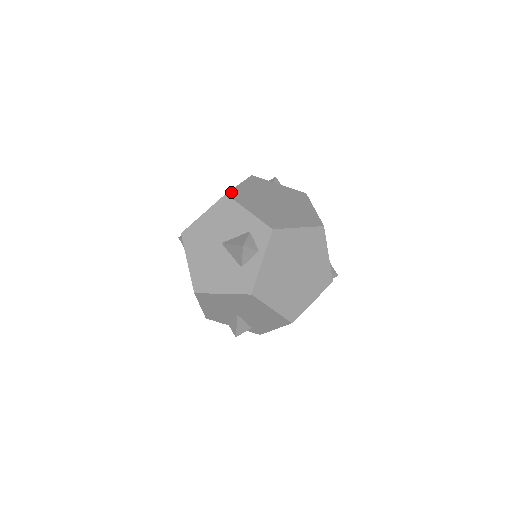
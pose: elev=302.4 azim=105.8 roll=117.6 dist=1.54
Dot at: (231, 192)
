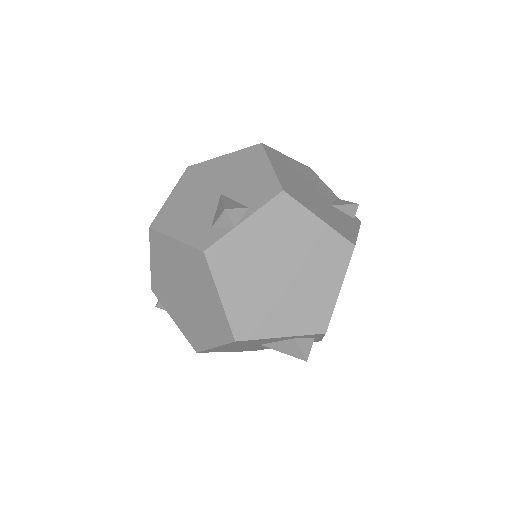
Dot at: (235, 330)
